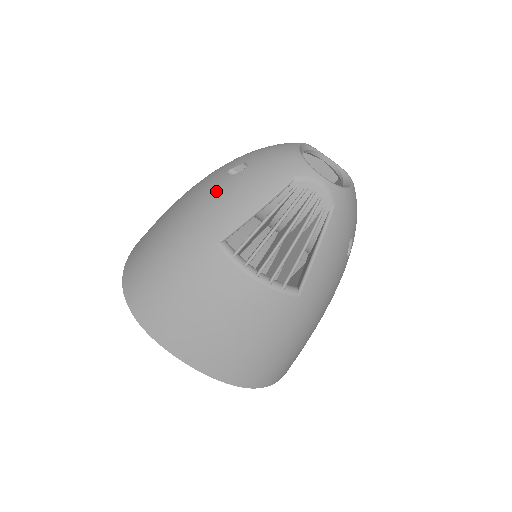
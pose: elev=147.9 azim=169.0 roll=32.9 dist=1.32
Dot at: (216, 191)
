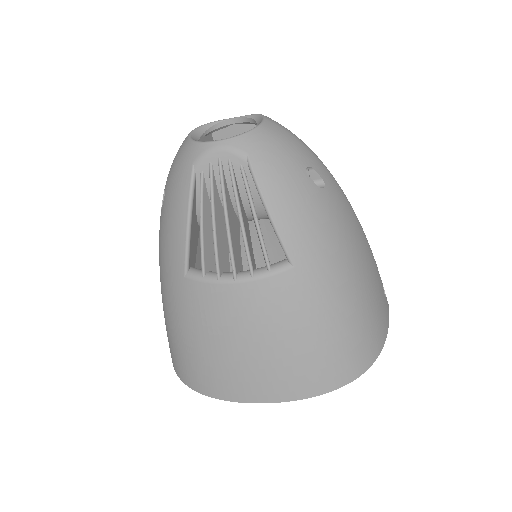
Dot at: (160, 232)
